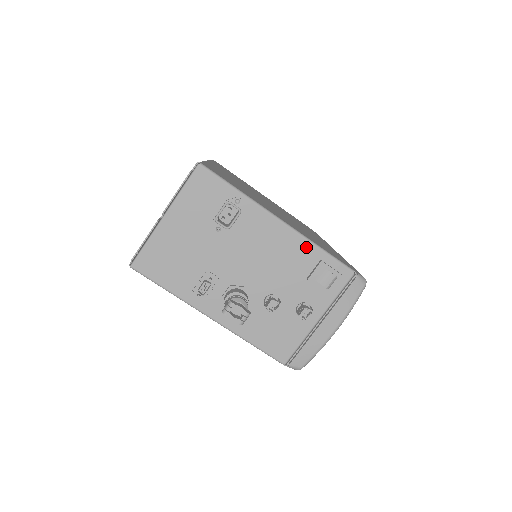
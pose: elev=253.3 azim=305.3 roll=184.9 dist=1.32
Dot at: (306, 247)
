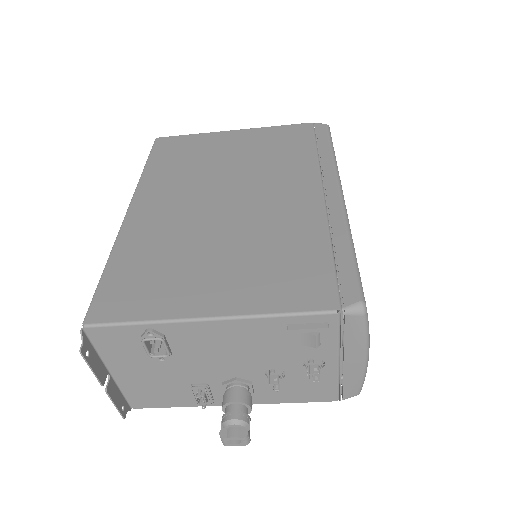
Dot at: (259, 324)
